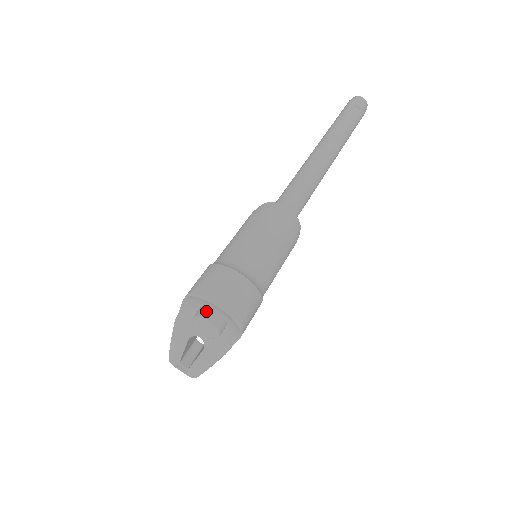
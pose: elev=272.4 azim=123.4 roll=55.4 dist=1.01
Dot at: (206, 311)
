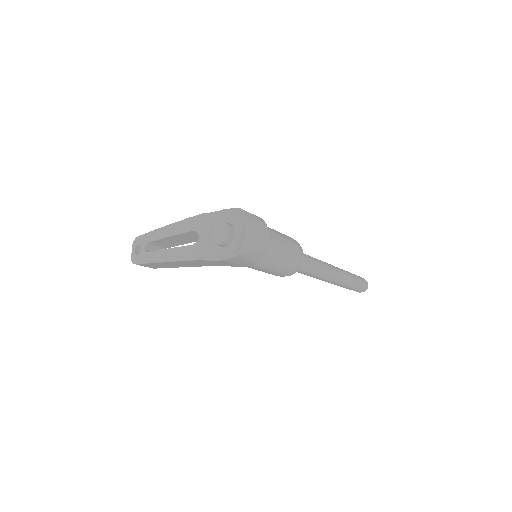
Dot at: (232, 226)
